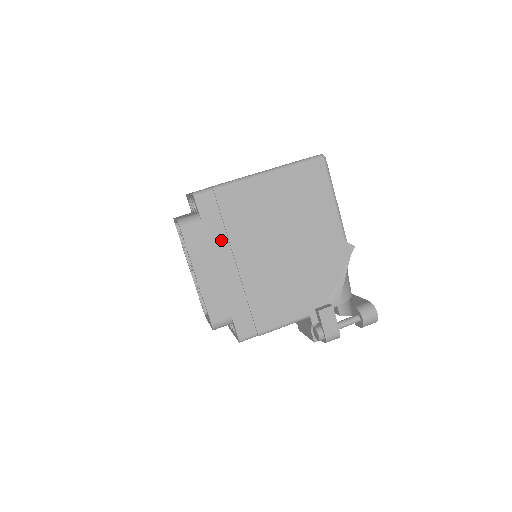
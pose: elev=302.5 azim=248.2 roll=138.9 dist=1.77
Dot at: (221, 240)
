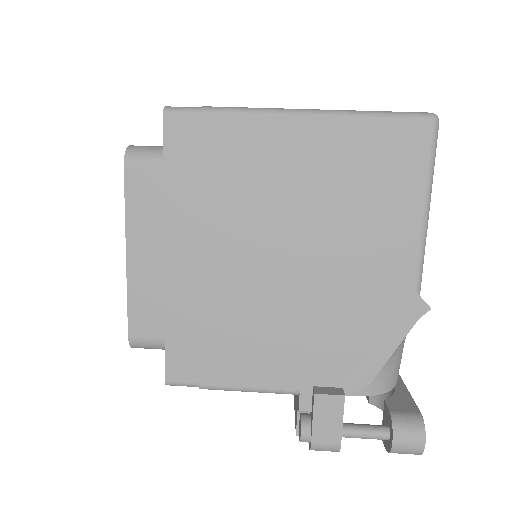
Dot at: (187, 206)
